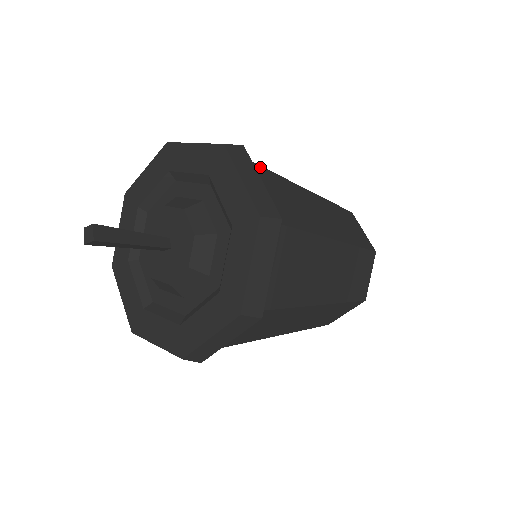
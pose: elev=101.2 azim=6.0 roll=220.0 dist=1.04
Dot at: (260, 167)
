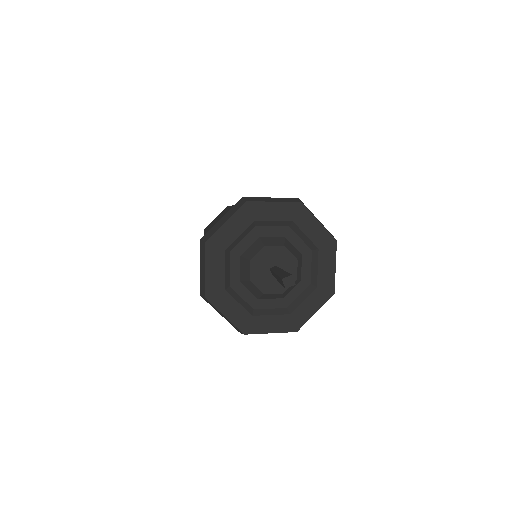
Dot at: occluded
